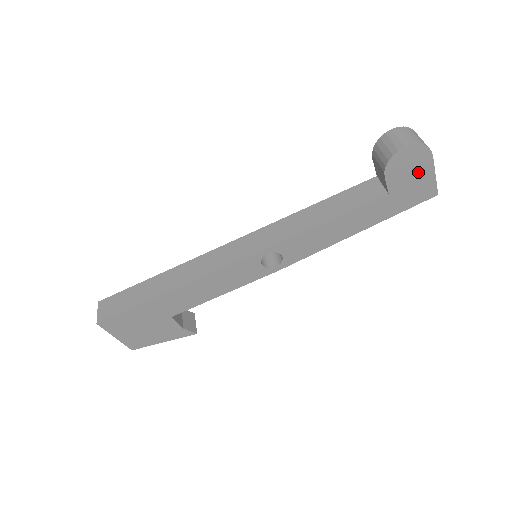
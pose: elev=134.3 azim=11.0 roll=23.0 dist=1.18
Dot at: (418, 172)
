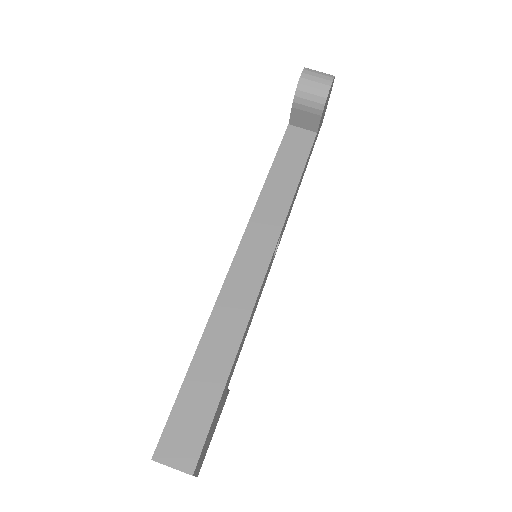
Dot at: occluded
